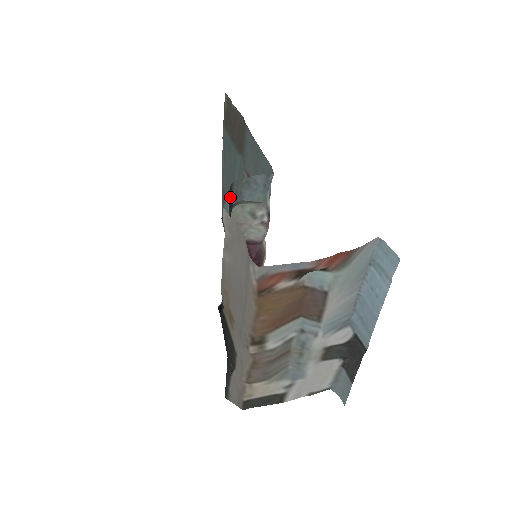
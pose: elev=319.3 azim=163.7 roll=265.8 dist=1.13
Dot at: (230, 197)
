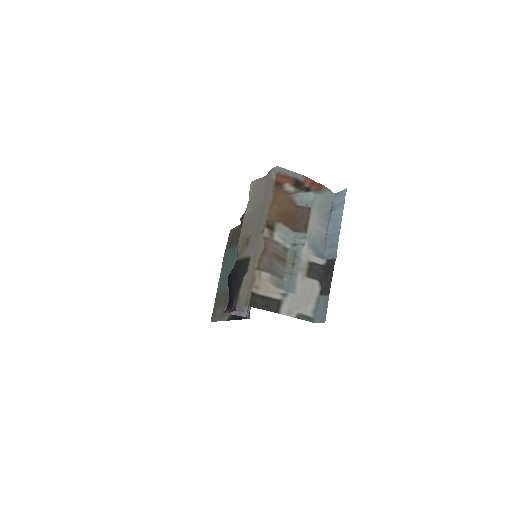
Dot at: occluded
